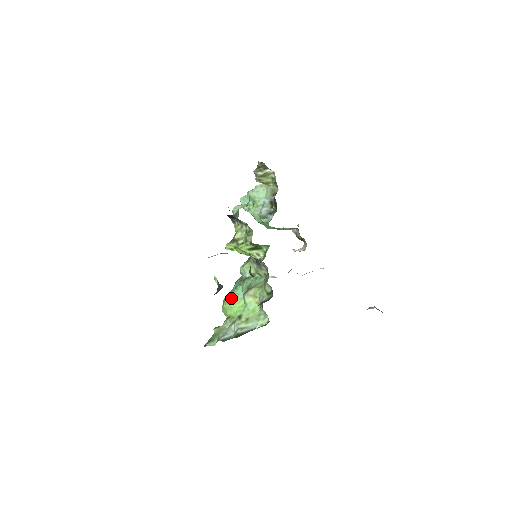
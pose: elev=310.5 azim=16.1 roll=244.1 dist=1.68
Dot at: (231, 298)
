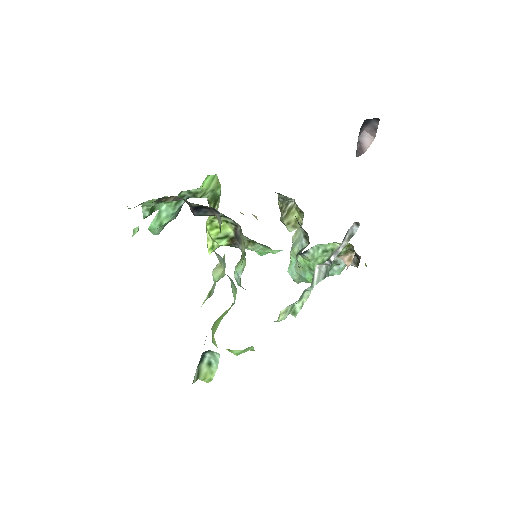
Dot at: occluded
